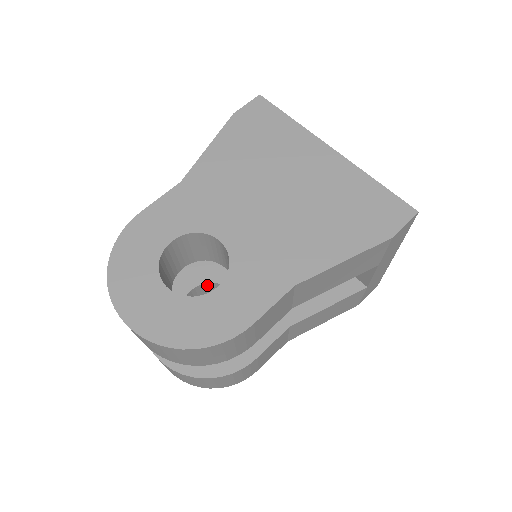
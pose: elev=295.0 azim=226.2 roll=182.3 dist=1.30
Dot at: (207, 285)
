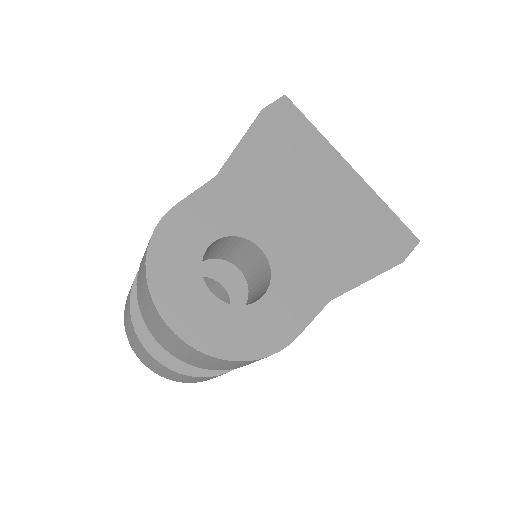
Dot at: occluded
